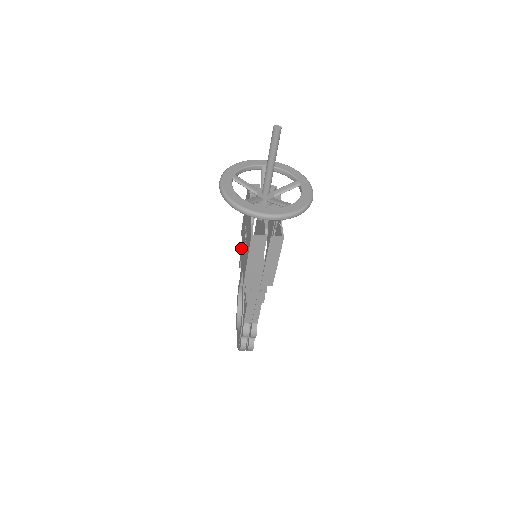
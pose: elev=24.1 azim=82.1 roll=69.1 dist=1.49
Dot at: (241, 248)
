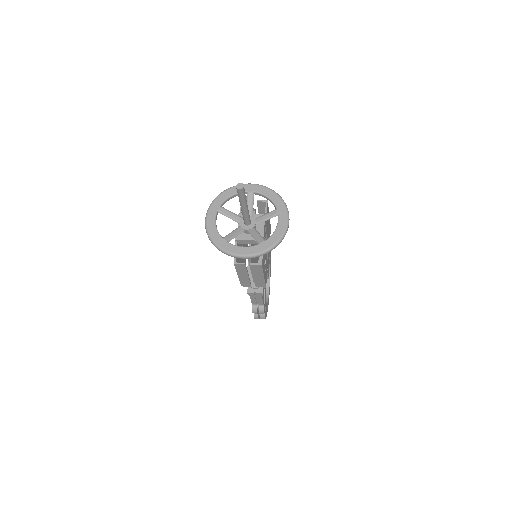
Dot at: occluded
